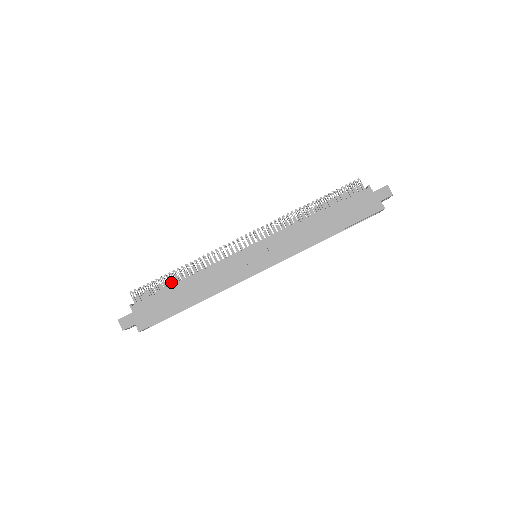
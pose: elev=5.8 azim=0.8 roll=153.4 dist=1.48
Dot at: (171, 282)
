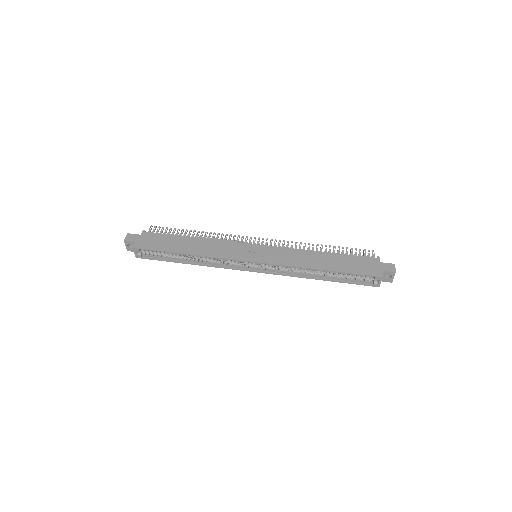
Dot at: occluded
